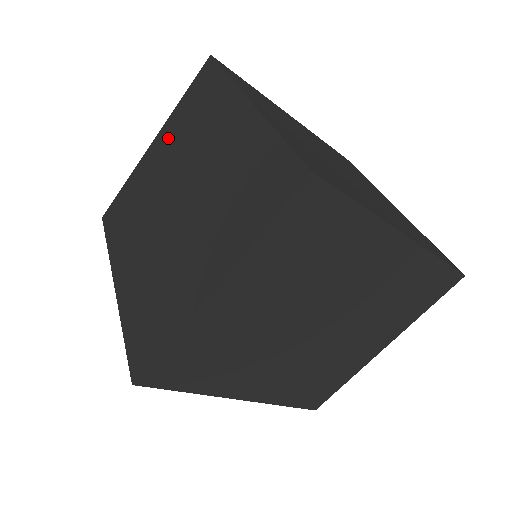
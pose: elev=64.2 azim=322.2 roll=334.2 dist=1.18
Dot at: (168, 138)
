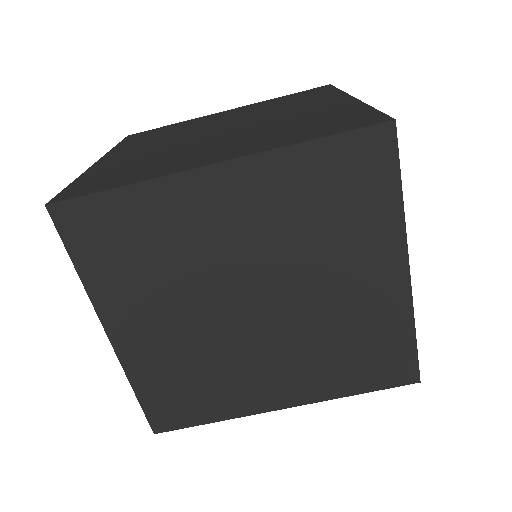
Dot at: occluded
